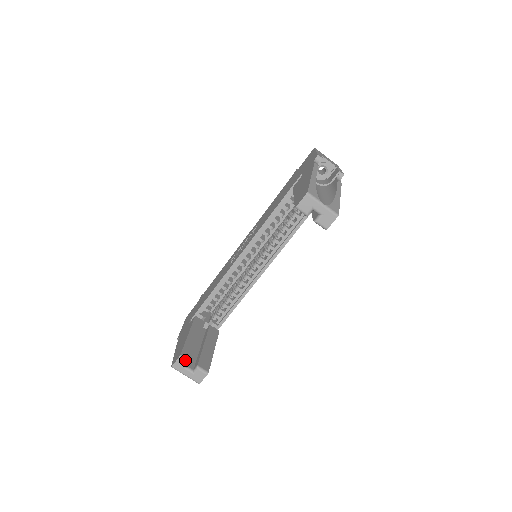
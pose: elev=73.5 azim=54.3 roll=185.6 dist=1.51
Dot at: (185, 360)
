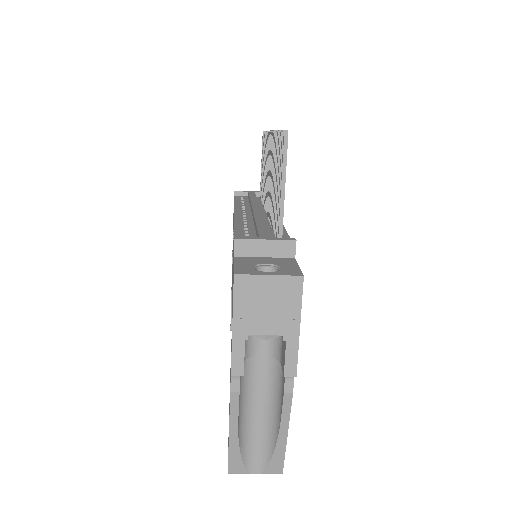
Dot at: occluded
